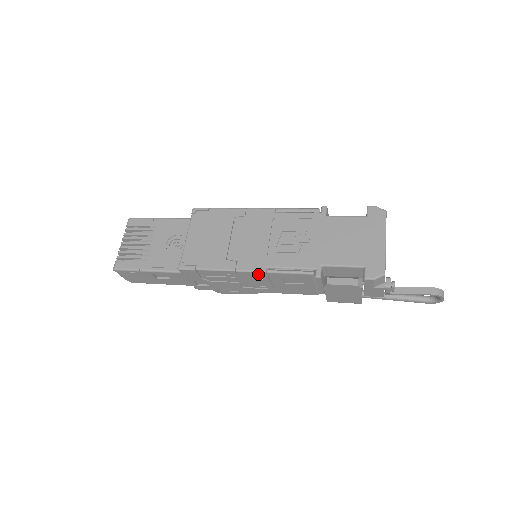
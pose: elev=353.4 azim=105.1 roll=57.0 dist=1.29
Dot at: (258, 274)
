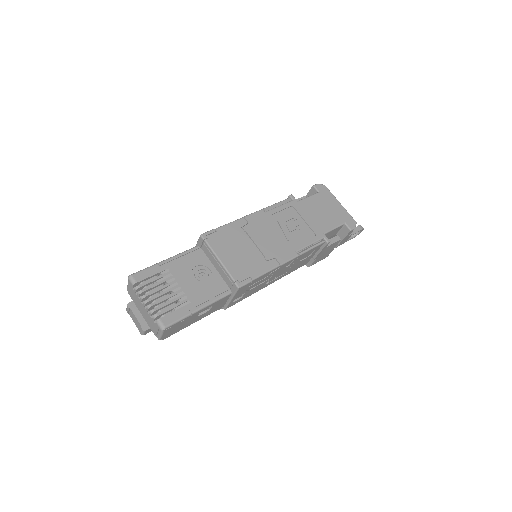
Dot at: (290, 261)
